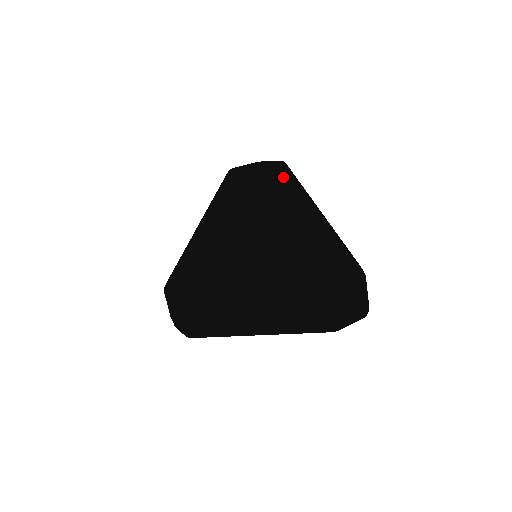
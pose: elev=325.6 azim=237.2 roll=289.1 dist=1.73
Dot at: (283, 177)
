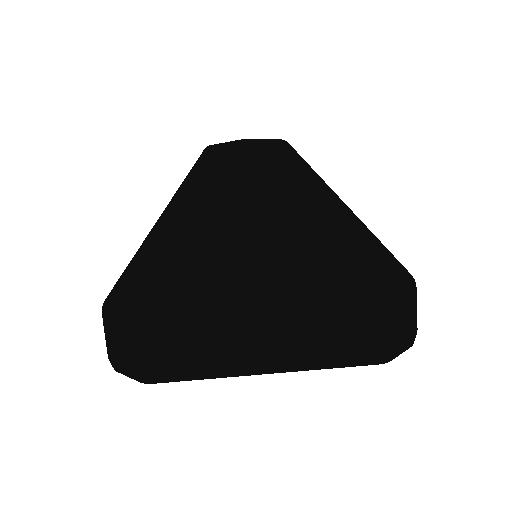
Dot at: (288, 155)
